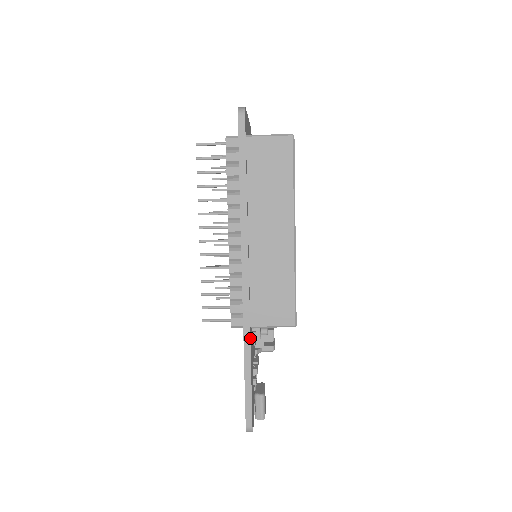
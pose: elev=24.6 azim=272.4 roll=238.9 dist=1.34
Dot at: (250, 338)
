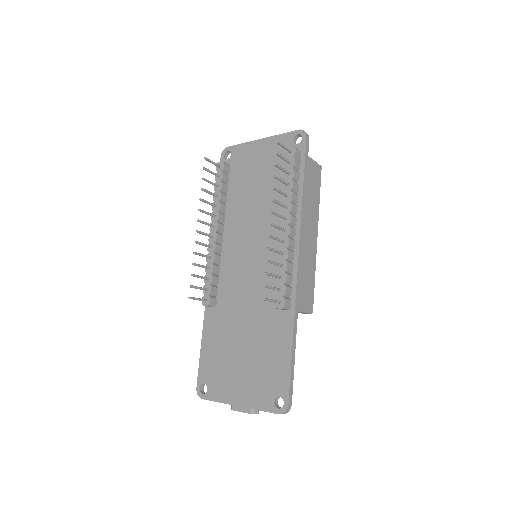
Dot at: (296, 319)
